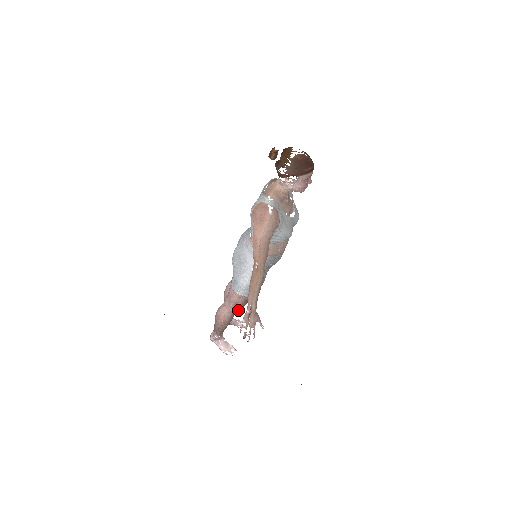
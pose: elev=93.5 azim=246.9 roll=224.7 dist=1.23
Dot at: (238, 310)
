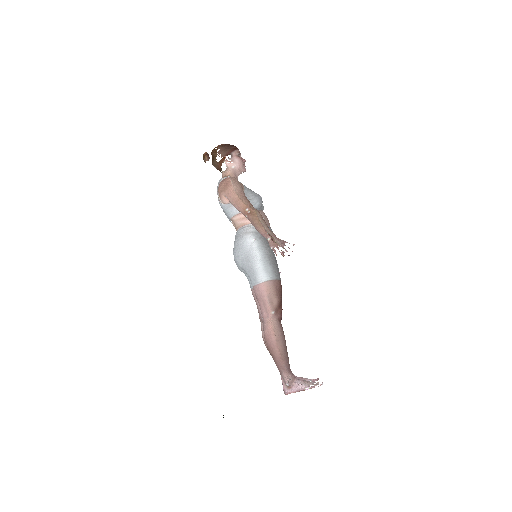
Dot at: (280, 313)
